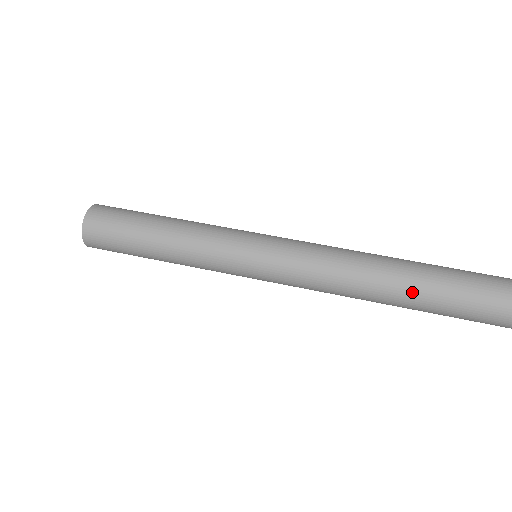
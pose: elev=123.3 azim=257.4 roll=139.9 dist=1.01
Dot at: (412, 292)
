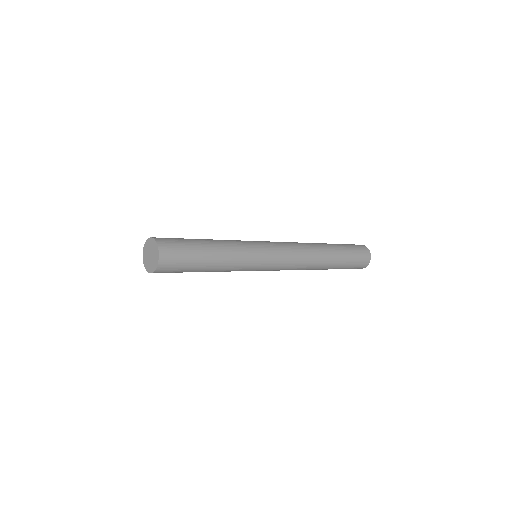
Dot at: (323, 243)
